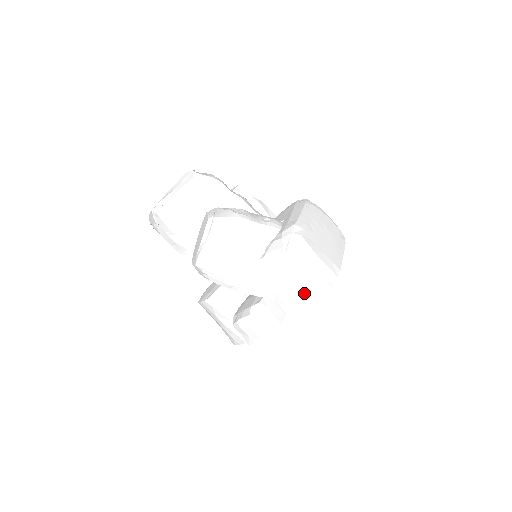
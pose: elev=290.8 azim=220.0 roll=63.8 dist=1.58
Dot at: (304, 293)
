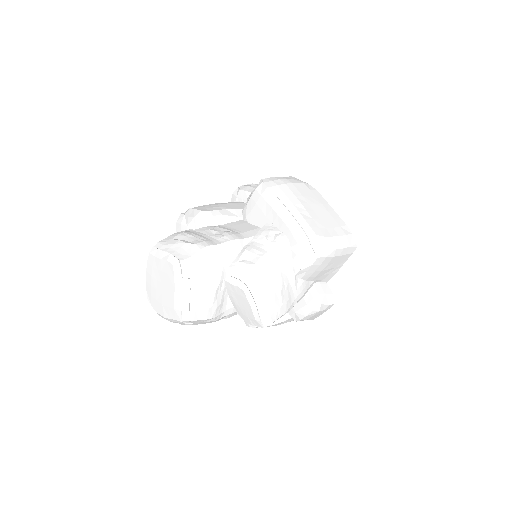
Dot at: (338, 265)
